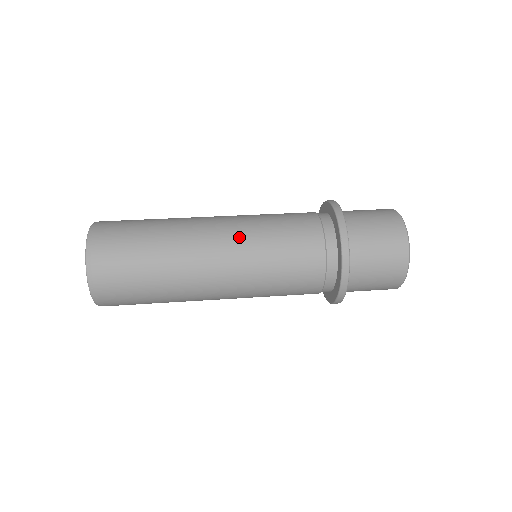
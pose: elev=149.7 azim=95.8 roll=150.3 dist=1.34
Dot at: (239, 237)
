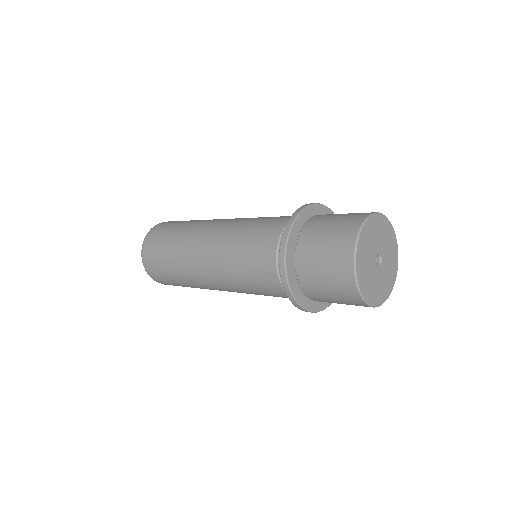
Dot at: (217, 247)
